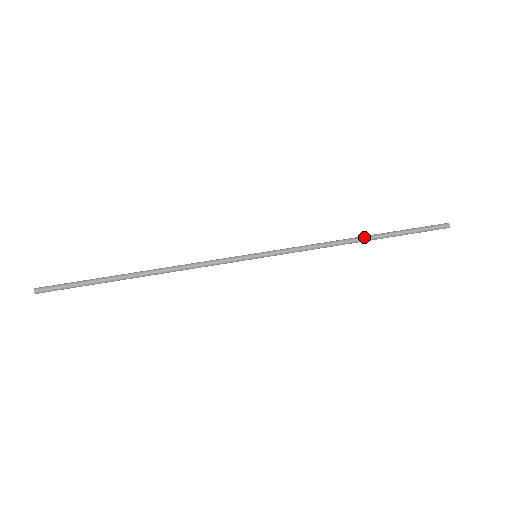
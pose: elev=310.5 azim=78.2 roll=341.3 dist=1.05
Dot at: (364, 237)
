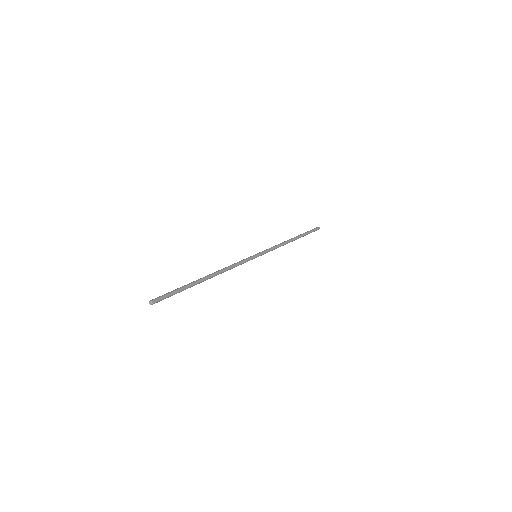
Dot at: (293, 238)
